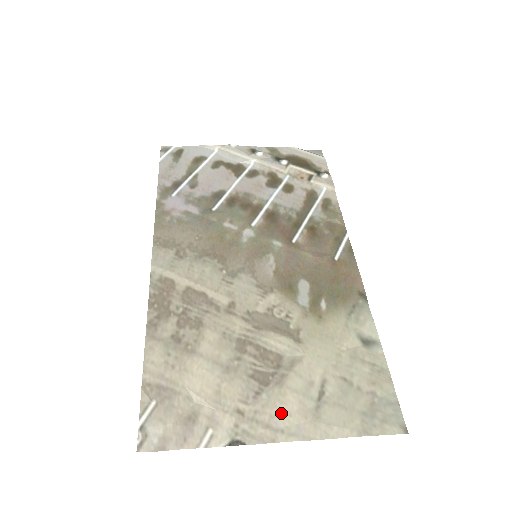
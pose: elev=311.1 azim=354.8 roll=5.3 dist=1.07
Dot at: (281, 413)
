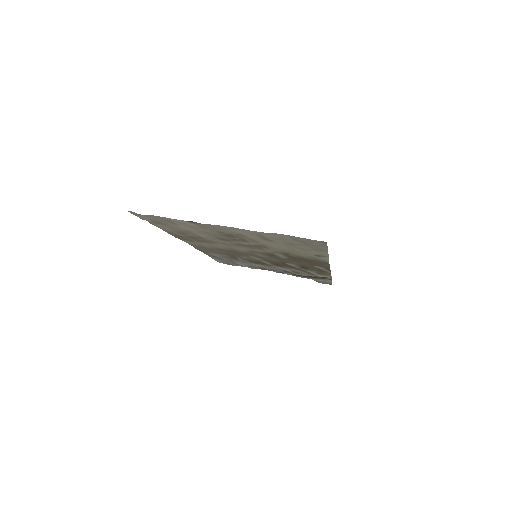
Dot at: (233, 231)
